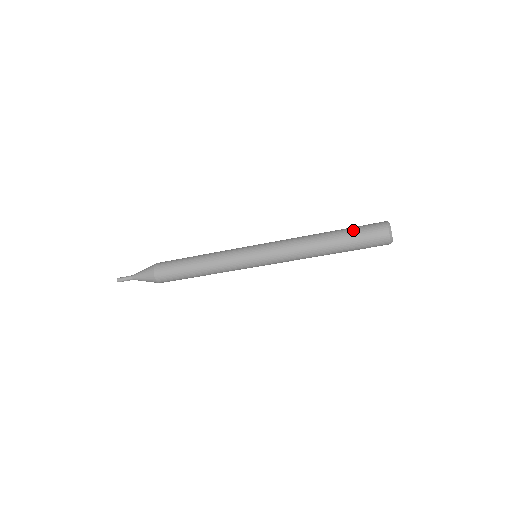
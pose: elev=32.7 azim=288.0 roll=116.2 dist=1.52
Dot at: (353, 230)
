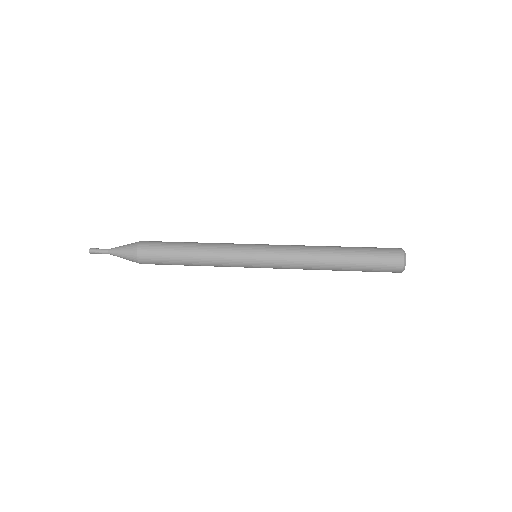
Dot at: (366, 270)
